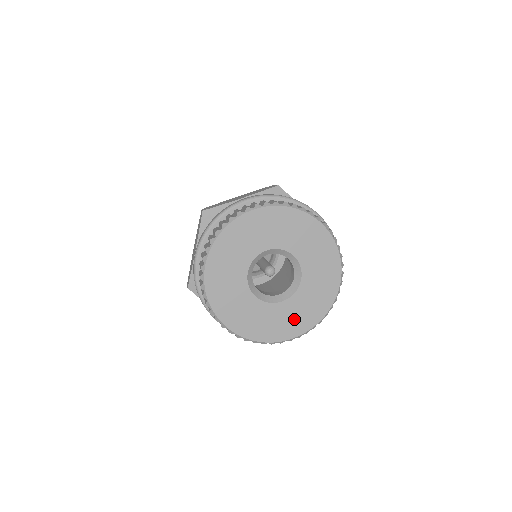
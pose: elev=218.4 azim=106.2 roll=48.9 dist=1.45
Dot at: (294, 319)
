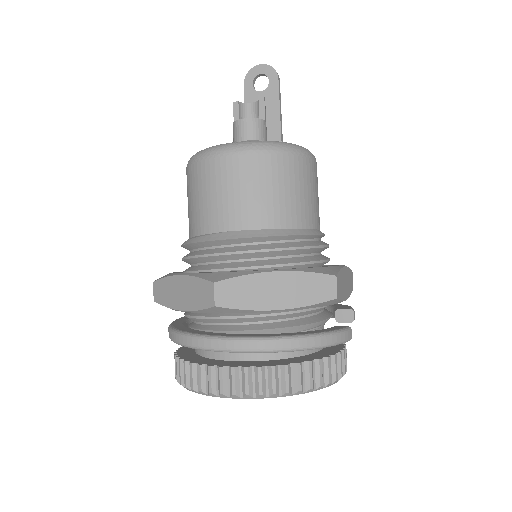
Dot at: occluded
